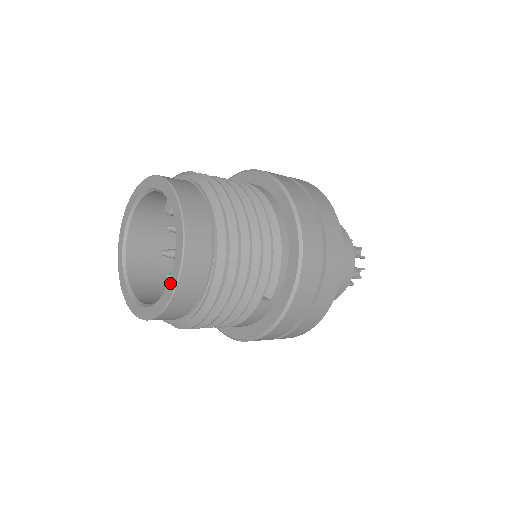
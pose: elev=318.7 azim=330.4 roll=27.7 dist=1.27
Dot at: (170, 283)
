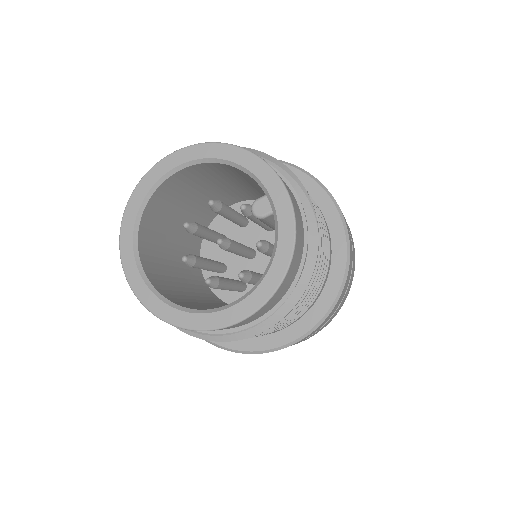
Dot at: (236, 309)
